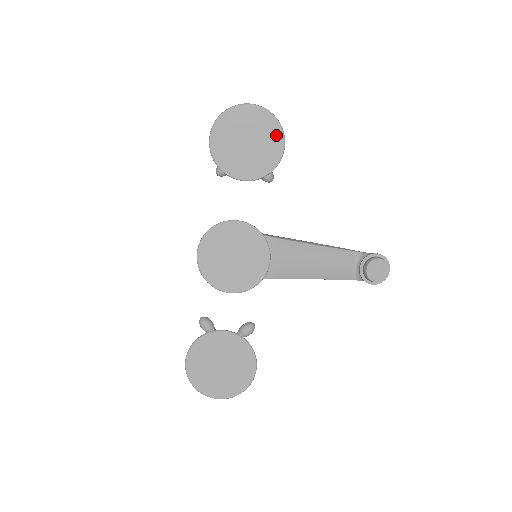
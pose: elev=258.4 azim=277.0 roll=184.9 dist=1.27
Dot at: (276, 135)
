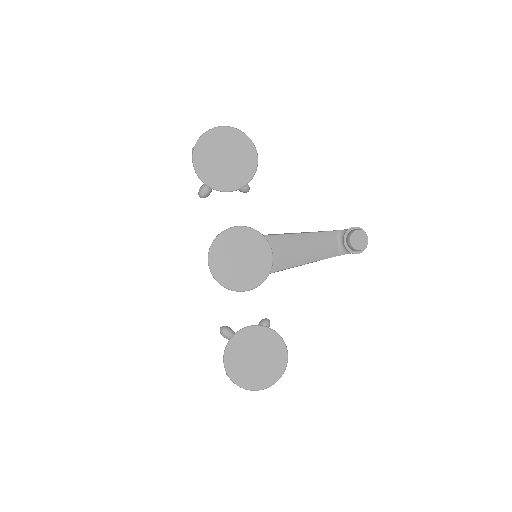
Dot at: (248, 147)
